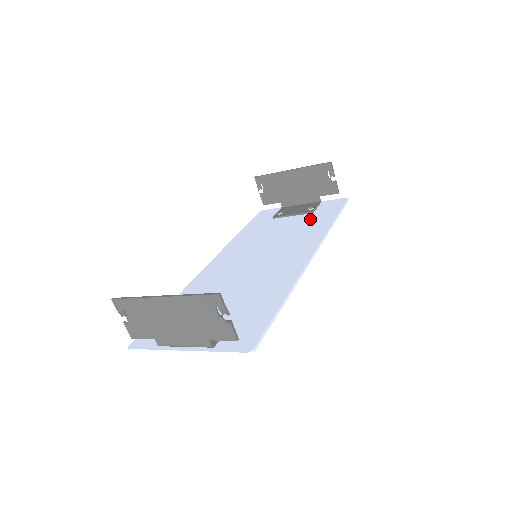
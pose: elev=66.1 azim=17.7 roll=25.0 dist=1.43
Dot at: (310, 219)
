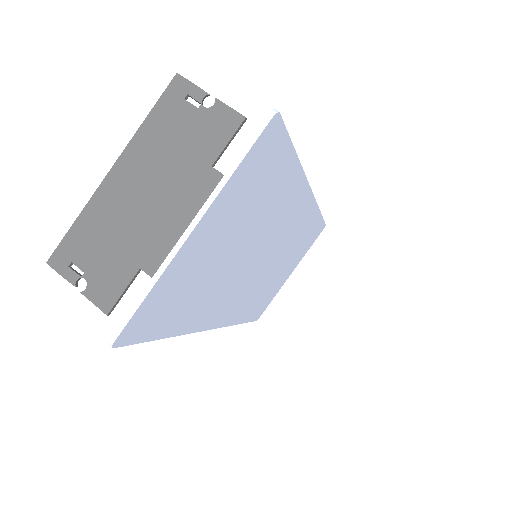
Dot at: occluded
